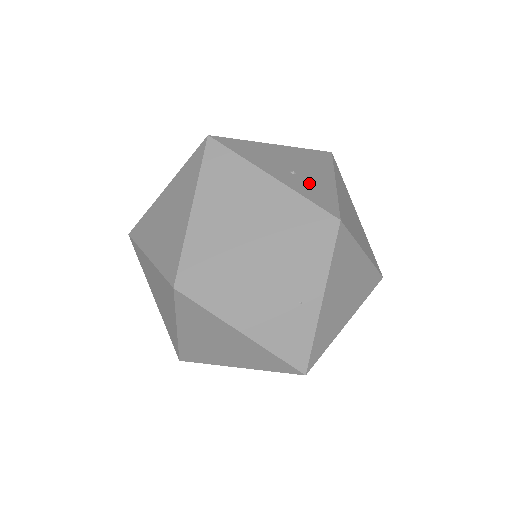
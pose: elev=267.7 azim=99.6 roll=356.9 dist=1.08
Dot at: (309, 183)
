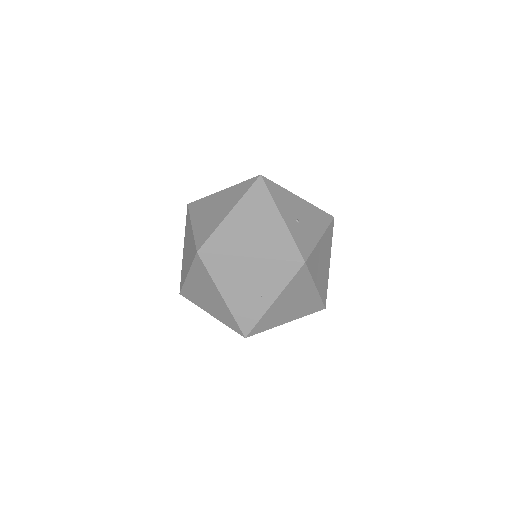
Dot at: (303, 232)
